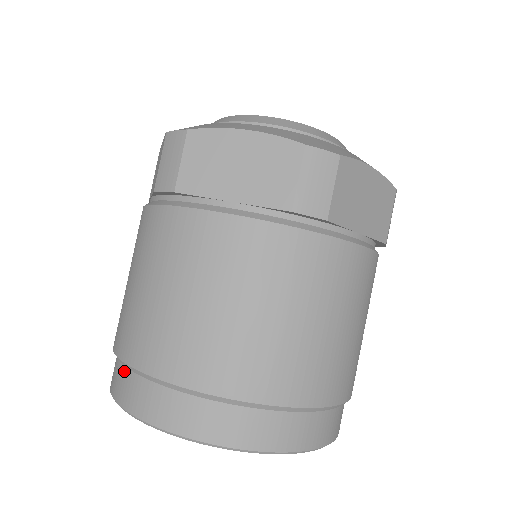
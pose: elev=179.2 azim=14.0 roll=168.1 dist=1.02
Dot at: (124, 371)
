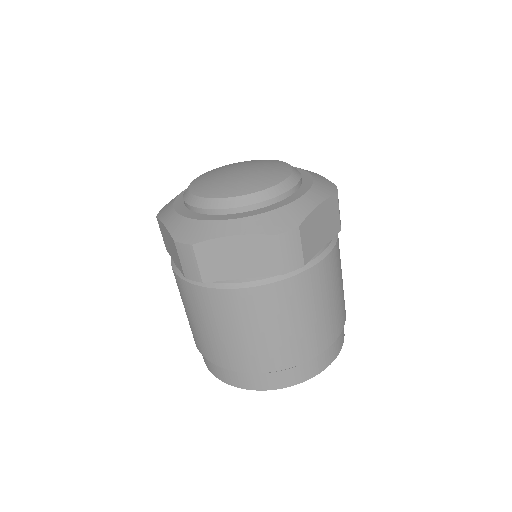
Dot at: (216, 366)
